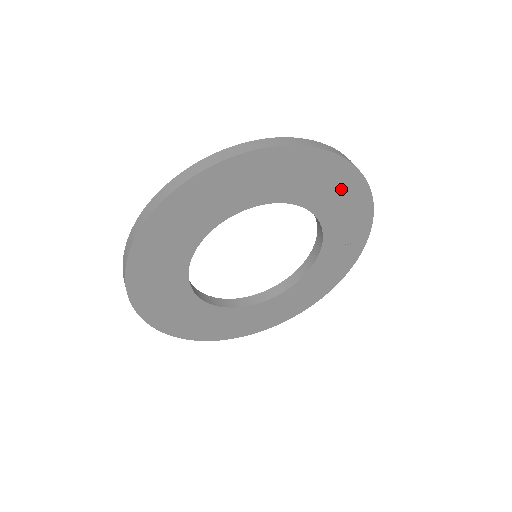
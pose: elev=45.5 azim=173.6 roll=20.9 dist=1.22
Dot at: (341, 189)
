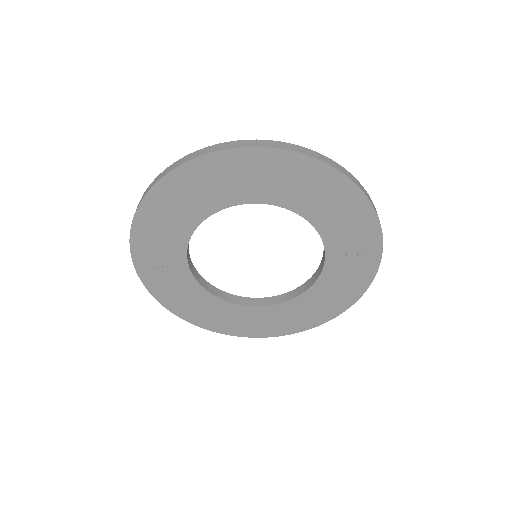
Dot at: (329, 194)
